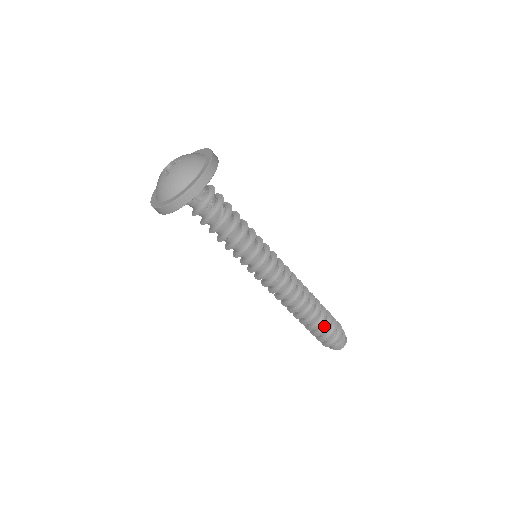
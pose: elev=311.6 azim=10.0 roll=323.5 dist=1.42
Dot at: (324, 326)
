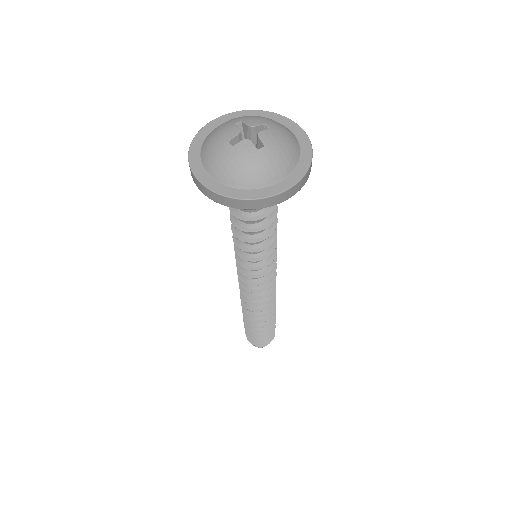
Dot at: occluded
